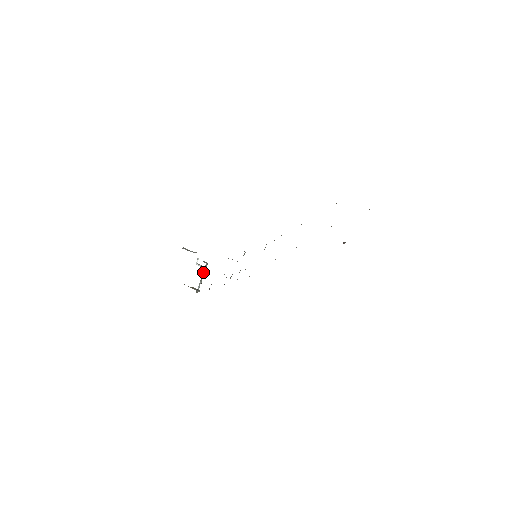
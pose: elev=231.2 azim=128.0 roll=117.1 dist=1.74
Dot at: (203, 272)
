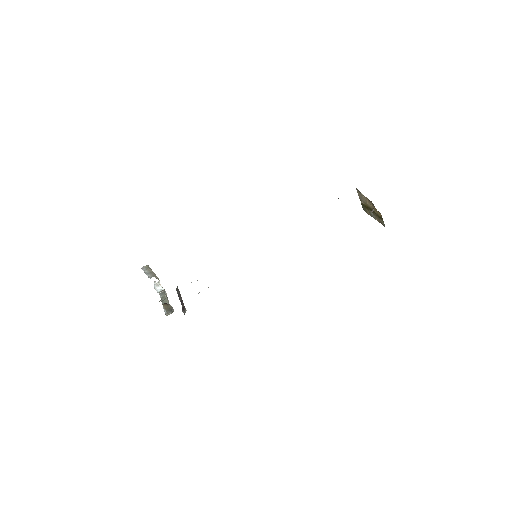
Dot at: (162, 299)
